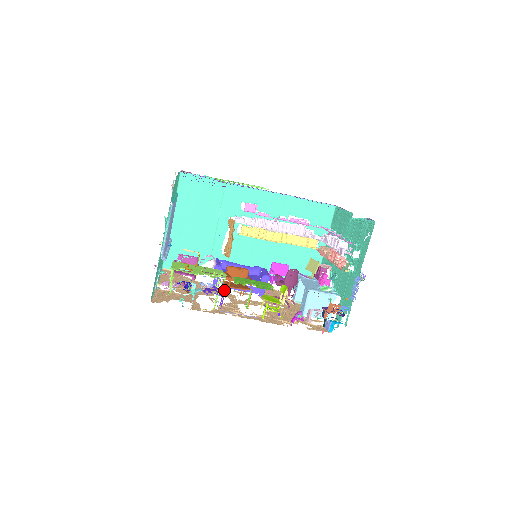
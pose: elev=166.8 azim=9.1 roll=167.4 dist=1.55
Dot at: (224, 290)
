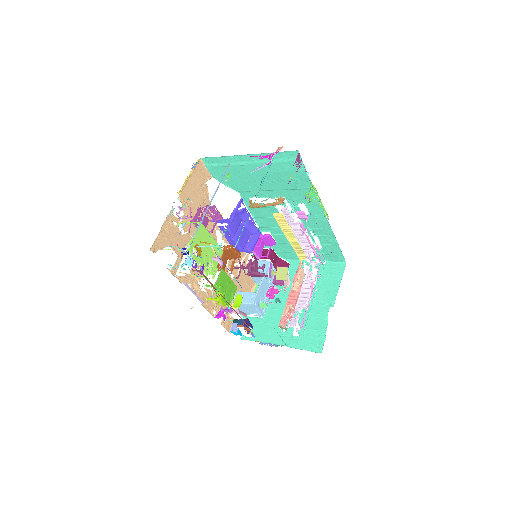
Dot at: (217, 229)
